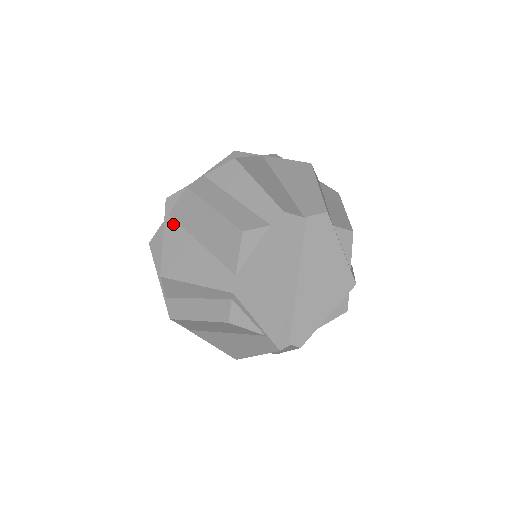
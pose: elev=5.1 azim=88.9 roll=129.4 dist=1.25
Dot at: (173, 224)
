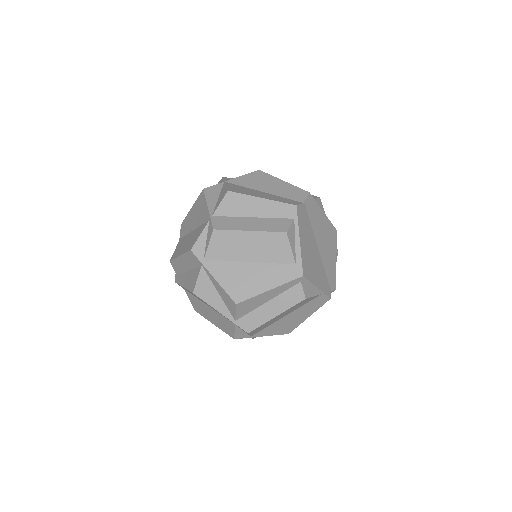
Dot at: (215, 263)
